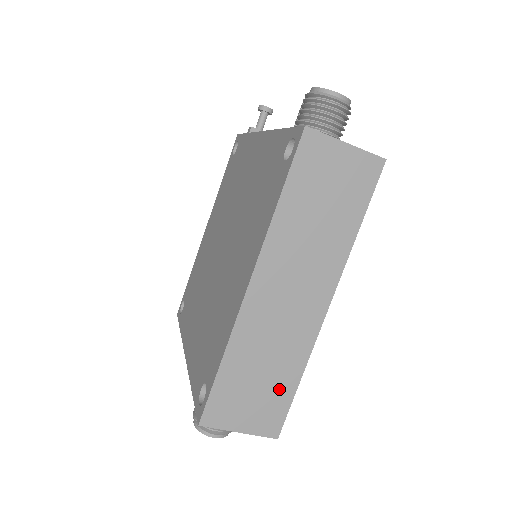
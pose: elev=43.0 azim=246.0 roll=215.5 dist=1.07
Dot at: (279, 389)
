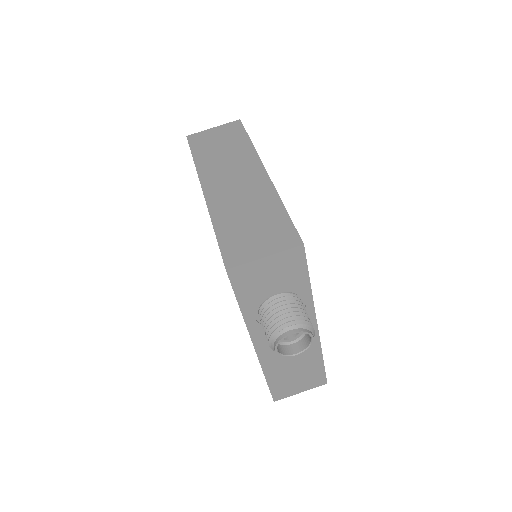
Dot at: (273, 219)
